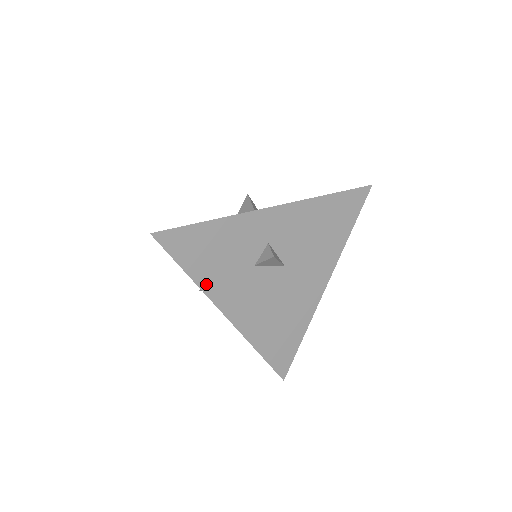
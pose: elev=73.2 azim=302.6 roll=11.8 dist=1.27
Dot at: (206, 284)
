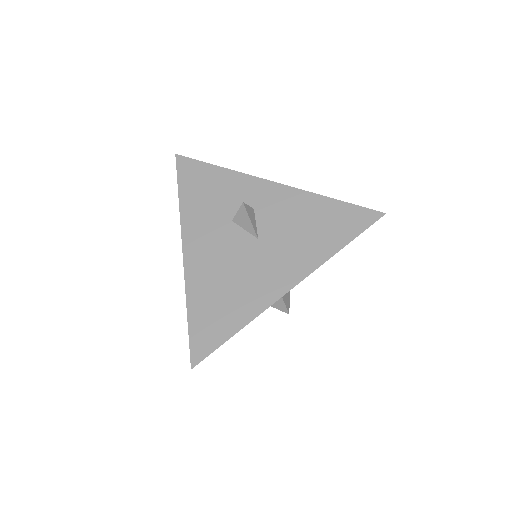
Dot at: occluded
